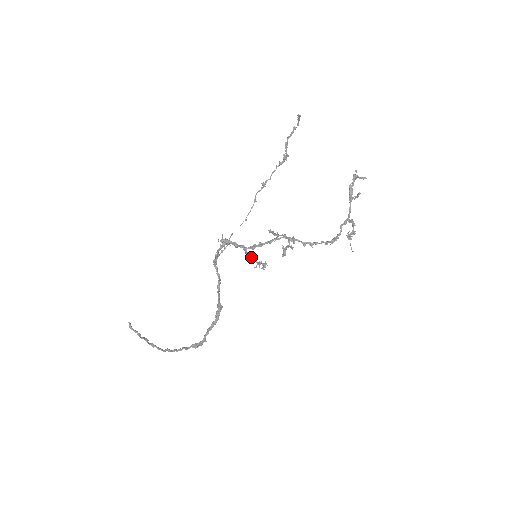
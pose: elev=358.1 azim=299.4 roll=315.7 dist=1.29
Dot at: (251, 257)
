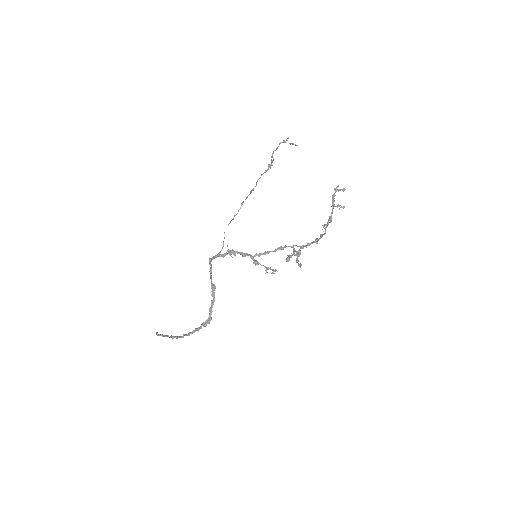
Dot at: (259, 263)
